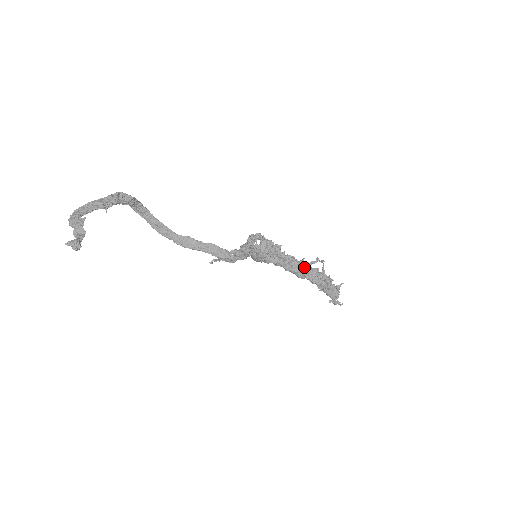
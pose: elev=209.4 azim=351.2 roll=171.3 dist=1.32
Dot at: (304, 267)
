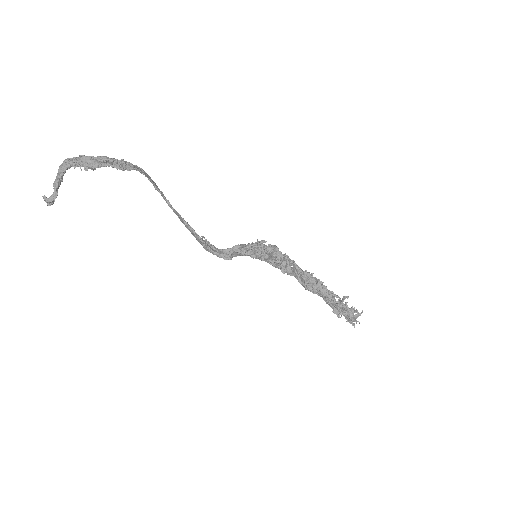
Dot at: (314, 290)
